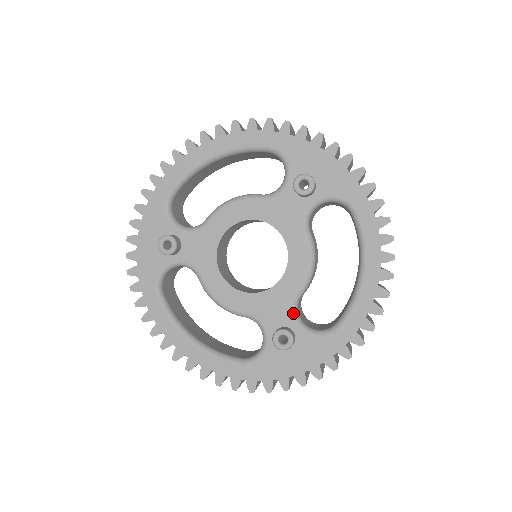
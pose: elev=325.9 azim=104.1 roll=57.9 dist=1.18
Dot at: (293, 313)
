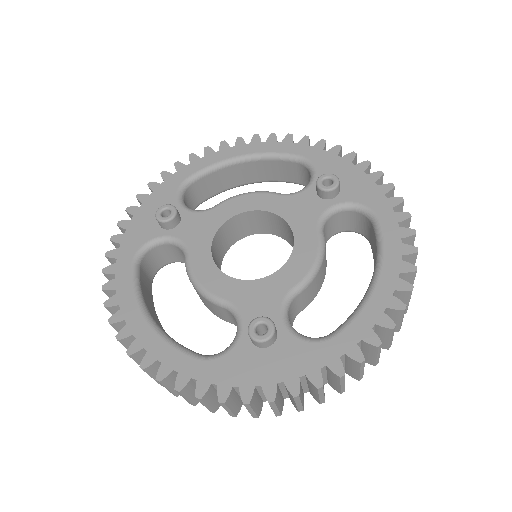
Dot at: (282, 309)
